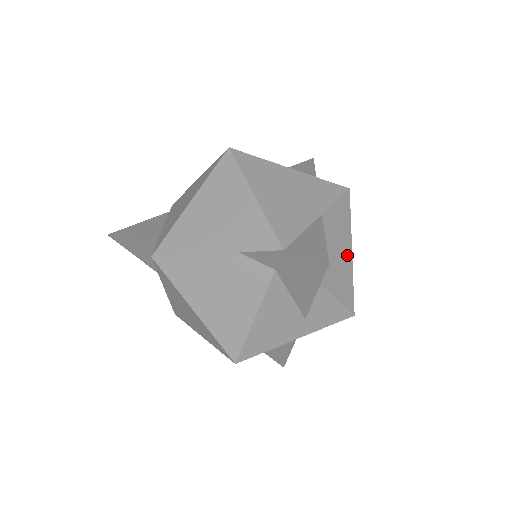
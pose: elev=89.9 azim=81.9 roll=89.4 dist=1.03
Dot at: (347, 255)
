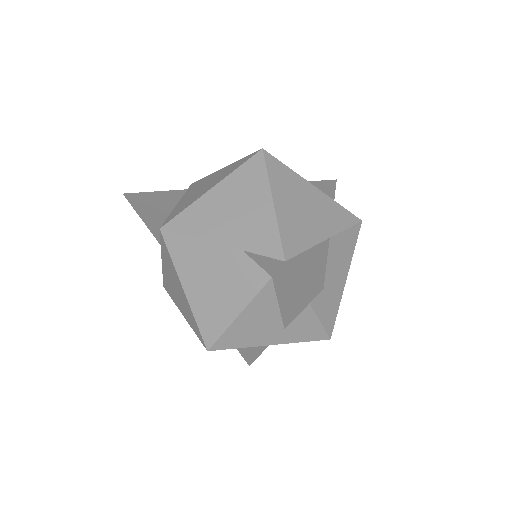
Dot at: (341, 282)
